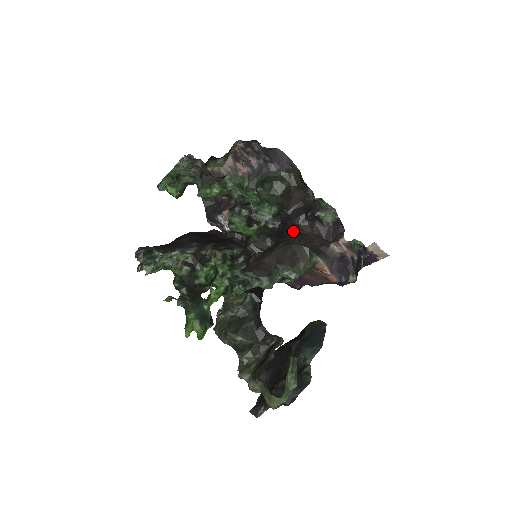
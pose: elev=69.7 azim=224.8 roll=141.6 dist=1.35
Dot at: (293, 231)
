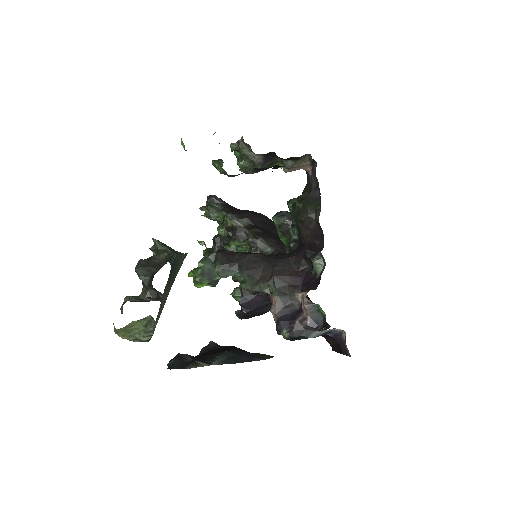
Dot at: (285, 256)
